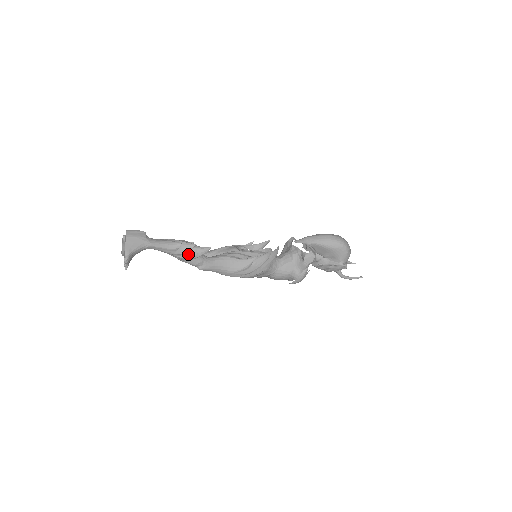
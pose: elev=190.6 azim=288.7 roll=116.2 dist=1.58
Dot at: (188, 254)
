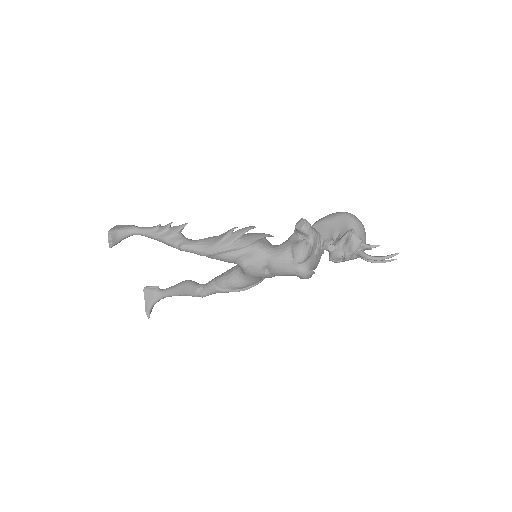
Dot at: (167, 232)
